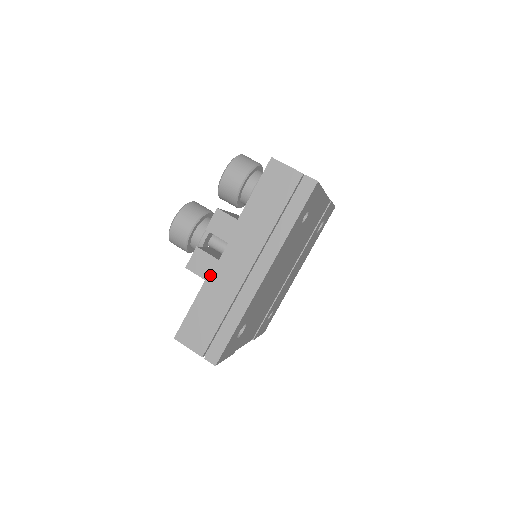
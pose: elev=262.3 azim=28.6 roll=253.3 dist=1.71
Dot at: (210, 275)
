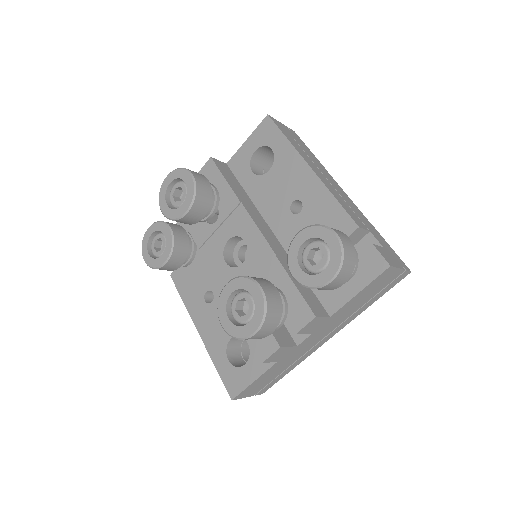
Dot at: (284, 357)
